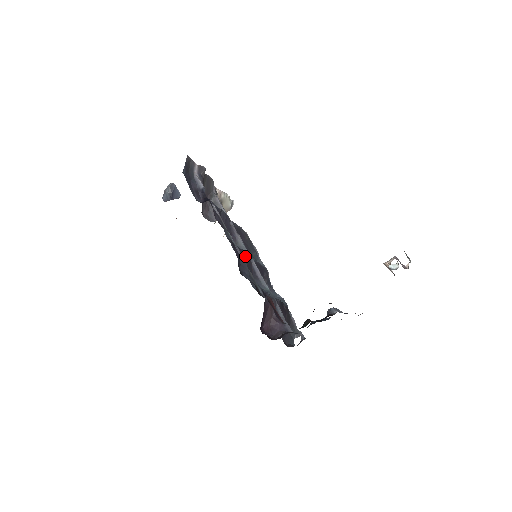
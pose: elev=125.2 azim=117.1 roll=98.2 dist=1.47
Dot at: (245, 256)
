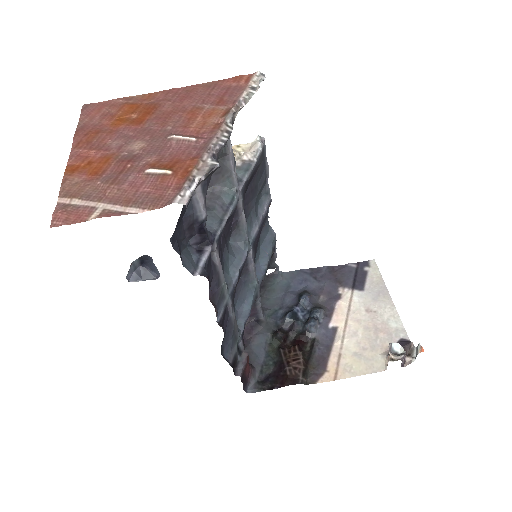
Dot at: (239, 274)
